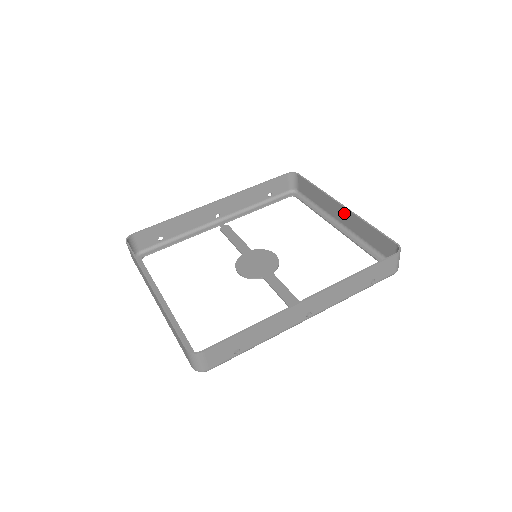
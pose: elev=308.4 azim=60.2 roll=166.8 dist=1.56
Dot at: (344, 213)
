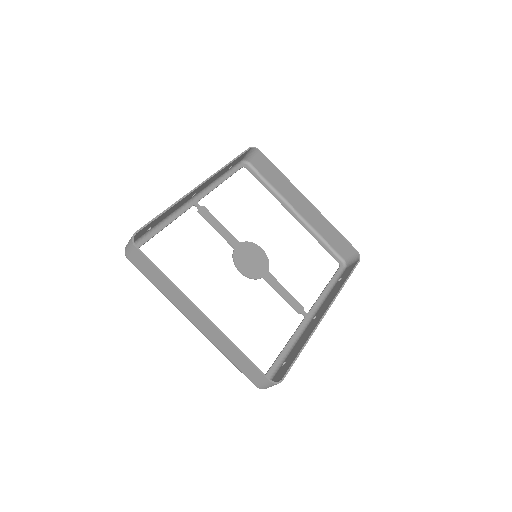
Dot at: (308, 208)
